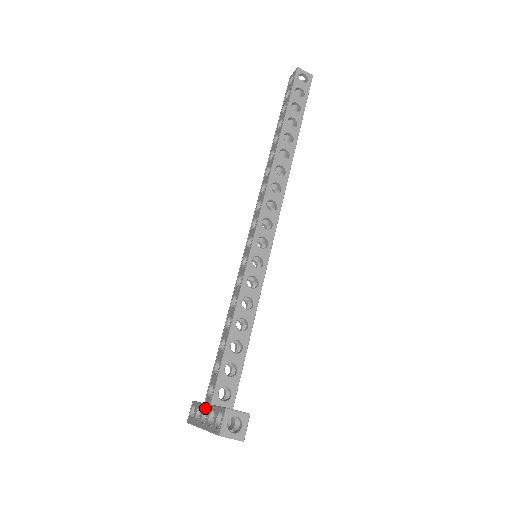
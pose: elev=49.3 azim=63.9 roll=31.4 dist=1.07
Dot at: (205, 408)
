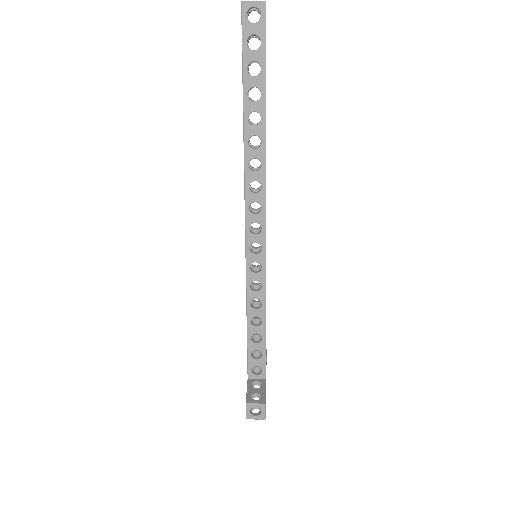
Dot at: occluded
